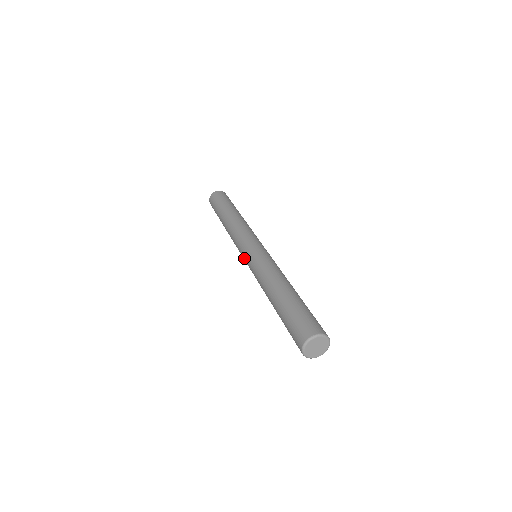
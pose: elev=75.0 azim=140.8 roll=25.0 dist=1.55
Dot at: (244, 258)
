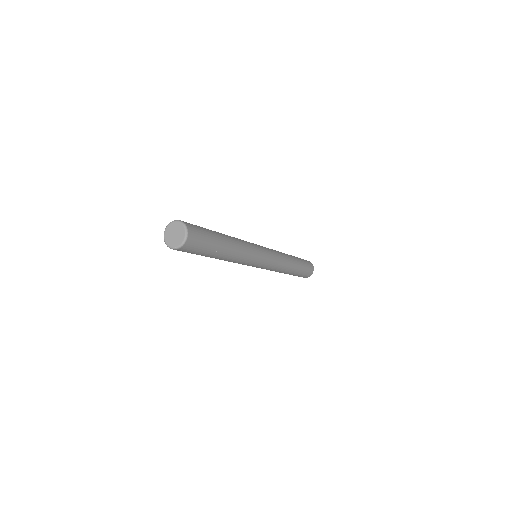
Dot at: occluded
